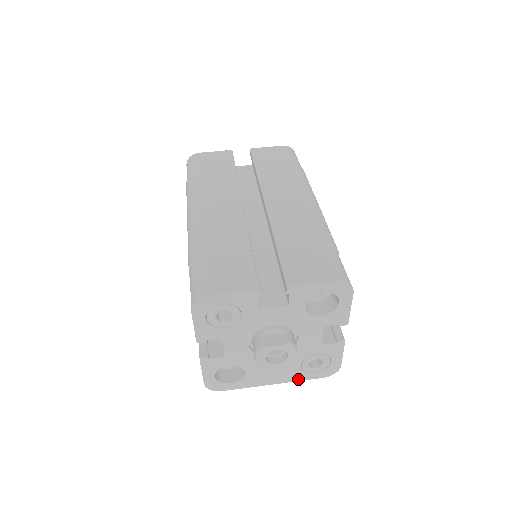
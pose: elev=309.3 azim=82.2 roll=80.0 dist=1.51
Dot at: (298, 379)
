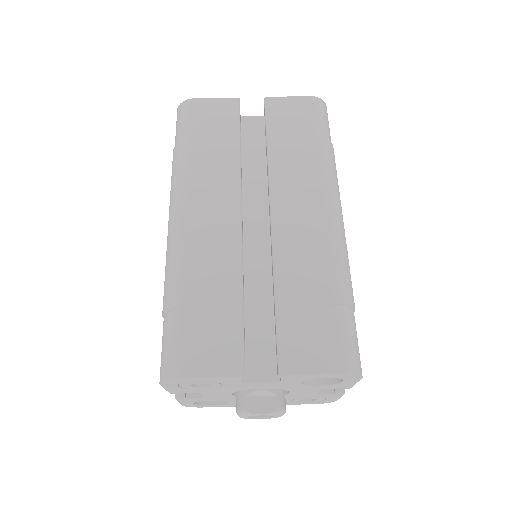
Dot at: (287, 404)
